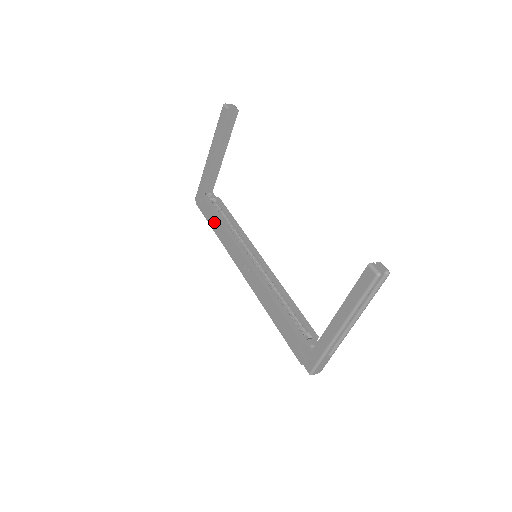
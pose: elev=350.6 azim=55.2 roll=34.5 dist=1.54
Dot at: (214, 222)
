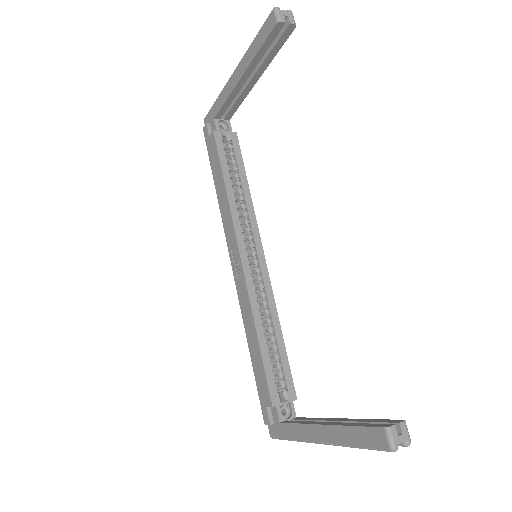
Dot at: (217, 175)
